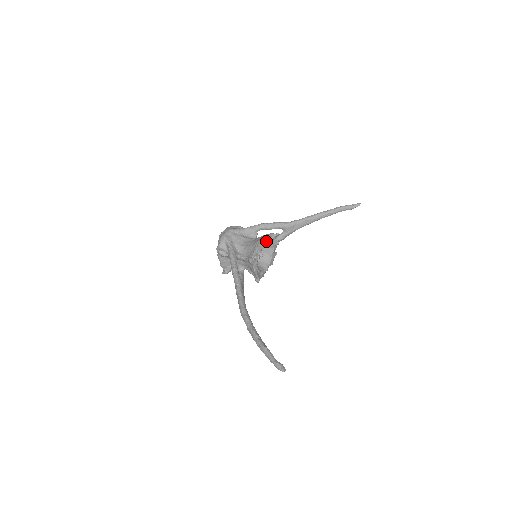
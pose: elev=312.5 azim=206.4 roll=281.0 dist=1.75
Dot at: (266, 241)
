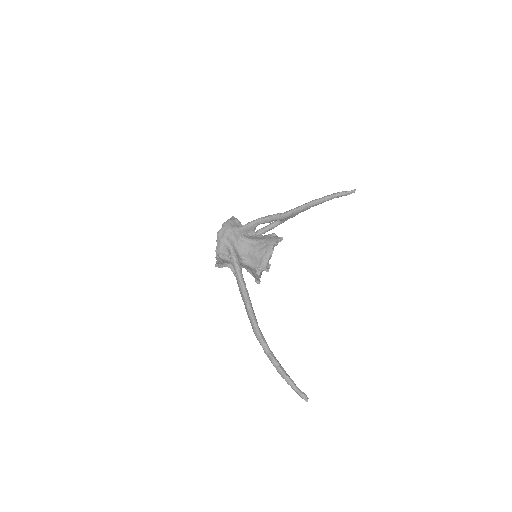
Dot at: occluded
